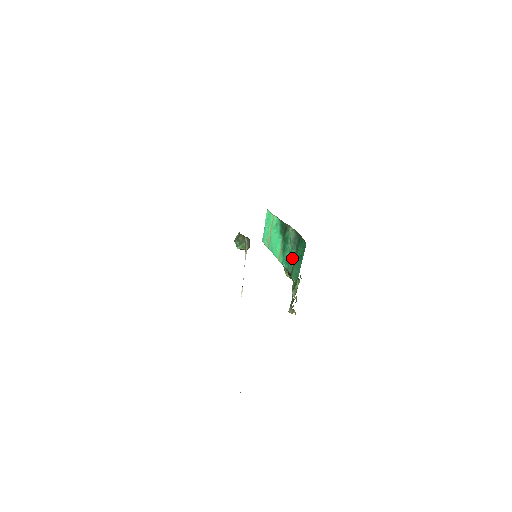
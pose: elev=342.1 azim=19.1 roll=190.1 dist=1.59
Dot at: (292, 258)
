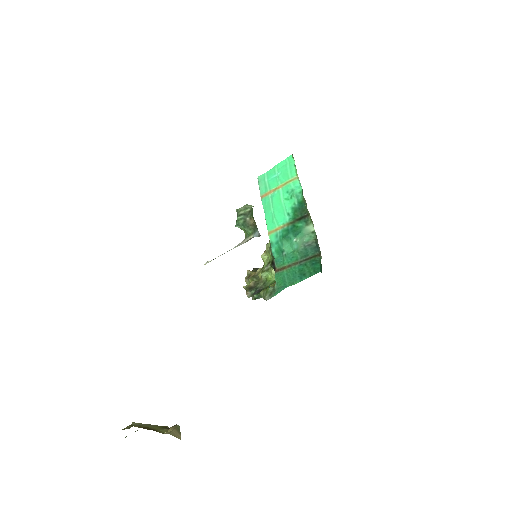
Dot at: (290, 259)
